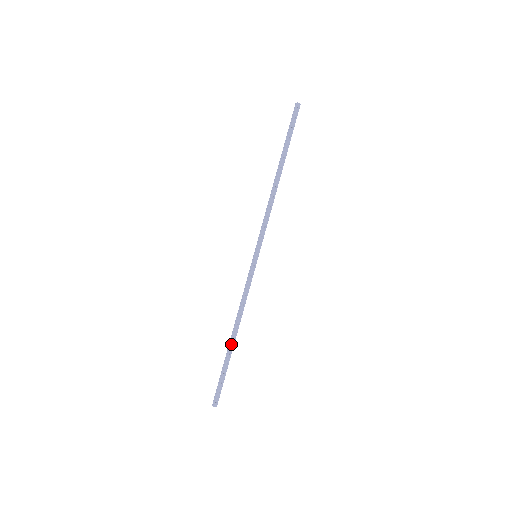
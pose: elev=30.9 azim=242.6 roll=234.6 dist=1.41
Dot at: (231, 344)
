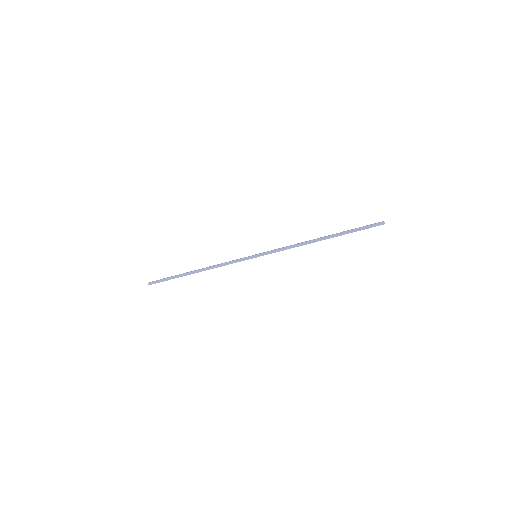
Dot at: occluded
